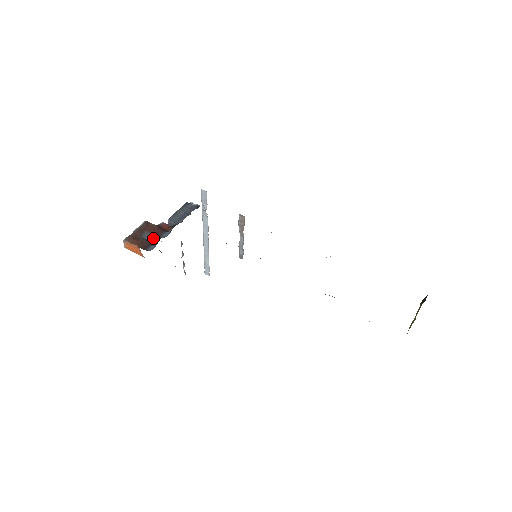
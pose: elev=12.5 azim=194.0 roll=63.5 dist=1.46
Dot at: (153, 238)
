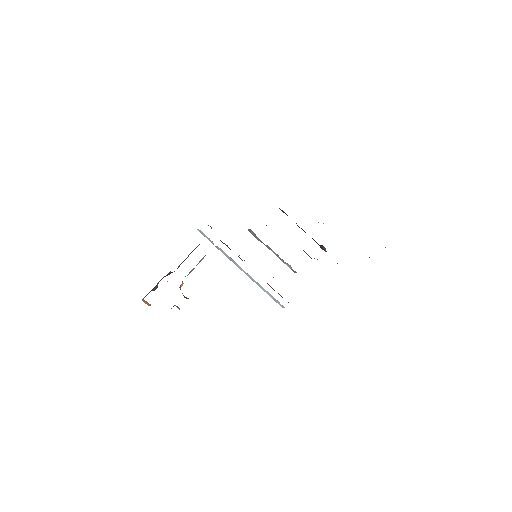
Dot at: (157, 287)
